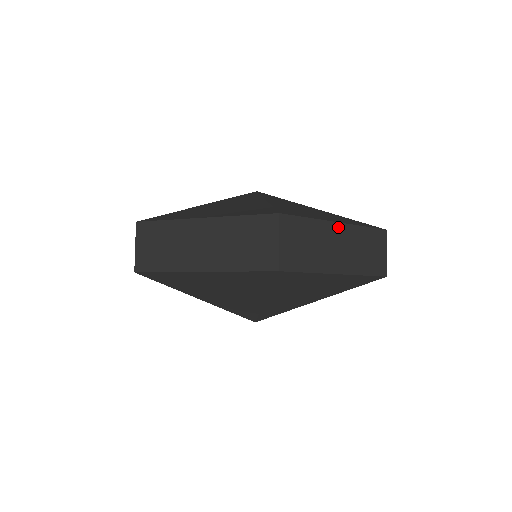
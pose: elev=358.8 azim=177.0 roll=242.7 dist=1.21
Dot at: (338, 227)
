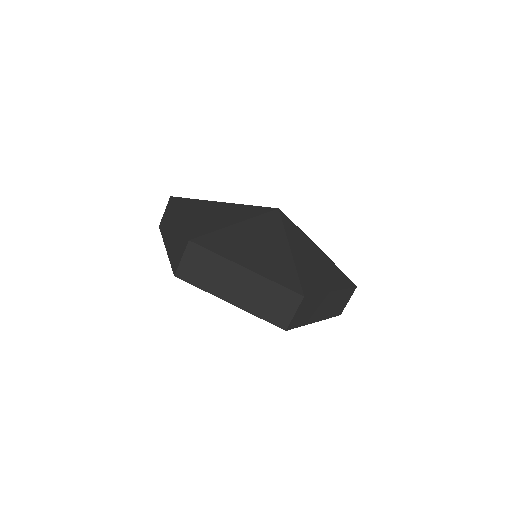
Dot at: (244, 271)
